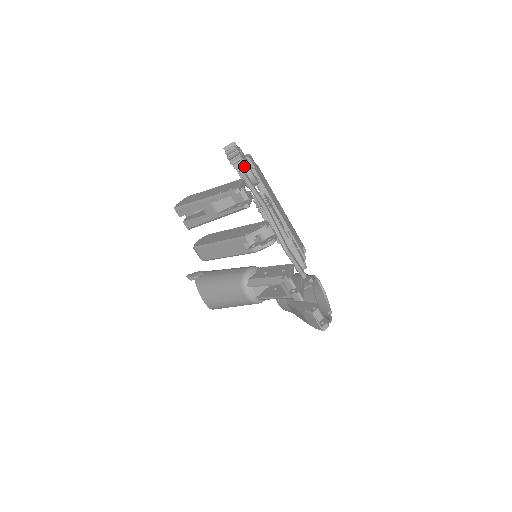
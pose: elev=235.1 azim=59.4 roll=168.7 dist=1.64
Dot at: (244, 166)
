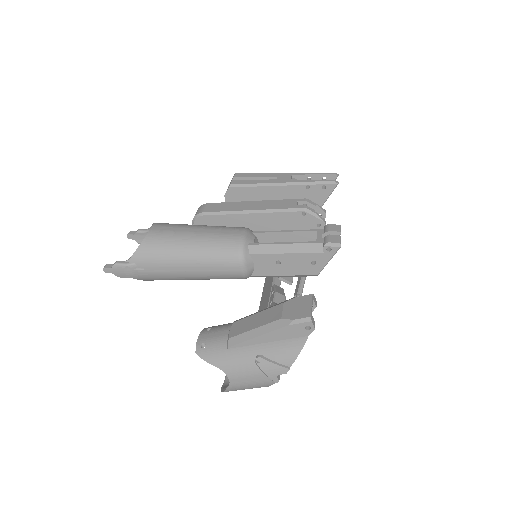
Dot at: occluded
